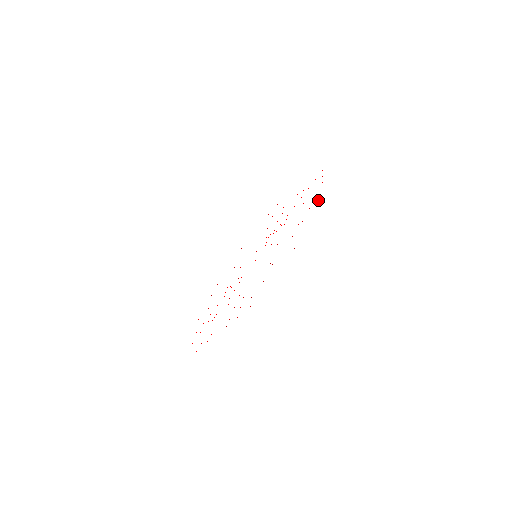
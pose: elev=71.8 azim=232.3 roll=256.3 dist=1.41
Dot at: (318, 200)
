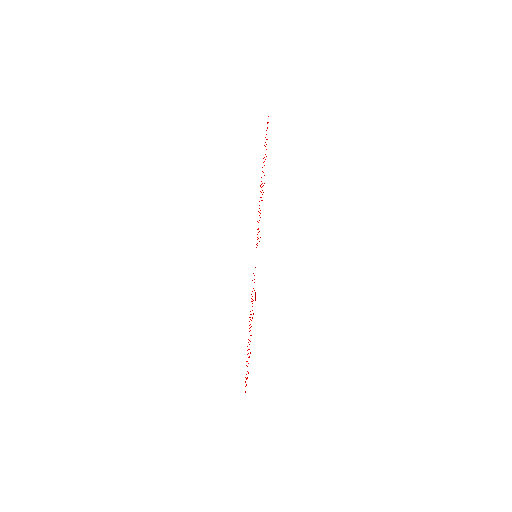
Dot at: occluded
